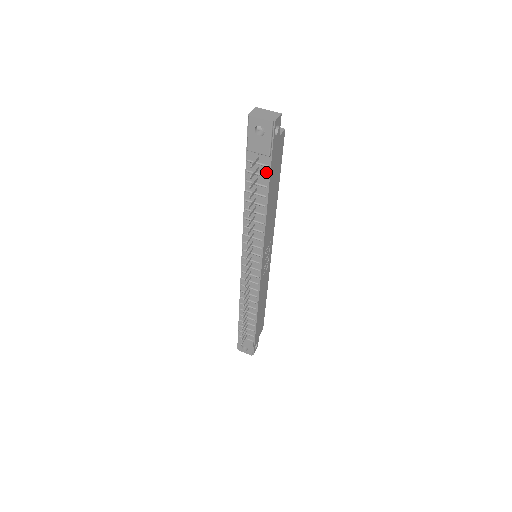
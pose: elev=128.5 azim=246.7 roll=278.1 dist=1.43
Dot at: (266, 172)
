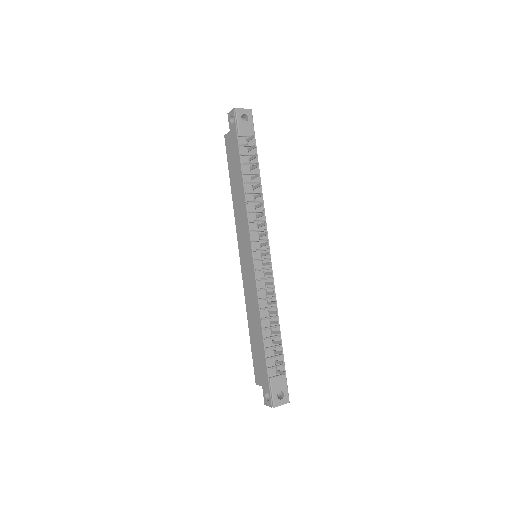
Dot at: (254, 152)
